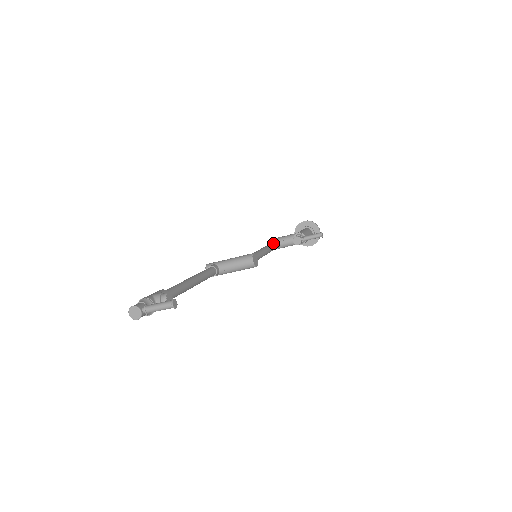
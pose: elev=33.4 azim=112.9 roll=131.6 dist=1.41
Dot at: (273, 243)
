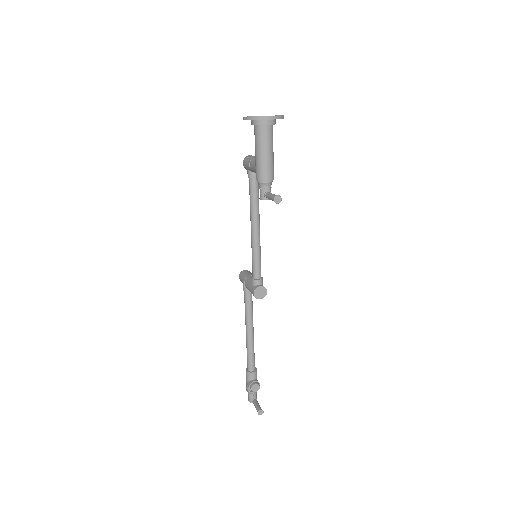
Dot at: (251, 193)
